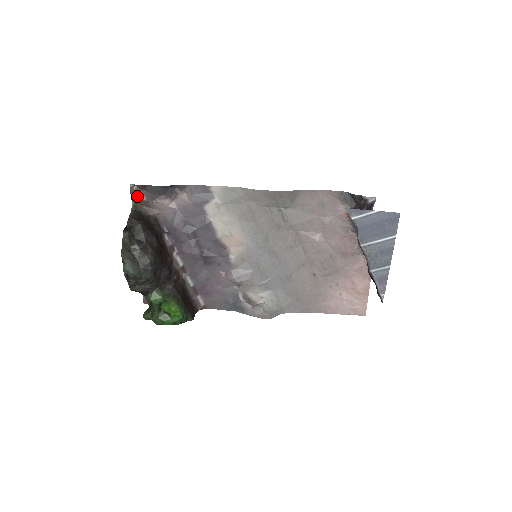
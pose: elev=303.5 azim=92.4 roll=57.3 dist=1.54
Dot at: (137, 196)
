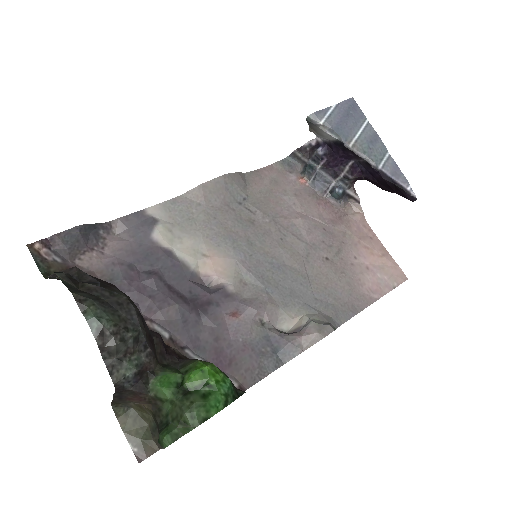
Dot at: (45, 259)
